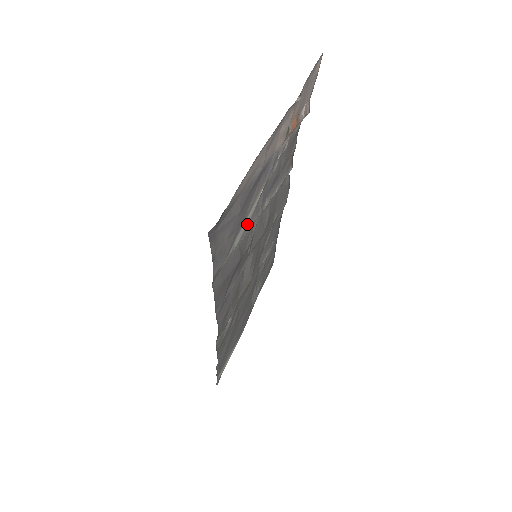
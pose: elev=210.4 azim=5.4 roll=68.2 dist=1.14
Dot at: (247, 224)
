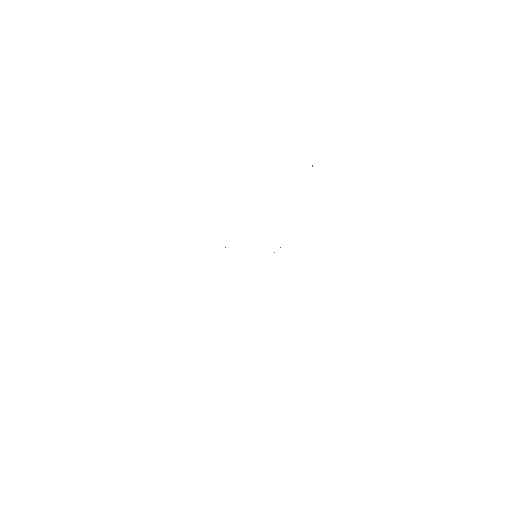
Dot at: occluded
